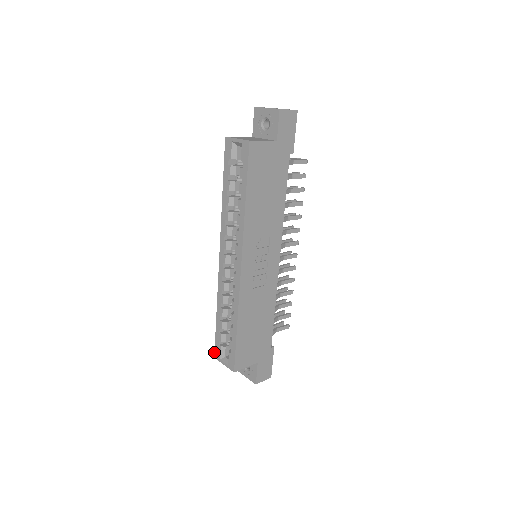
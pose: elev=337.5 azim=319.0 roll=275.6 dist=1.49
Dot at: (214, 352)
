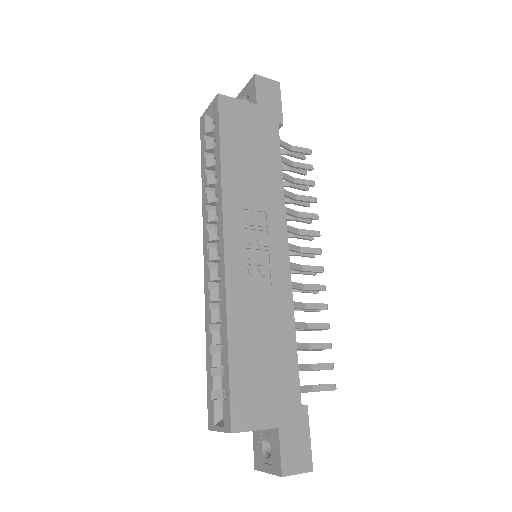
Dot at: occluded
